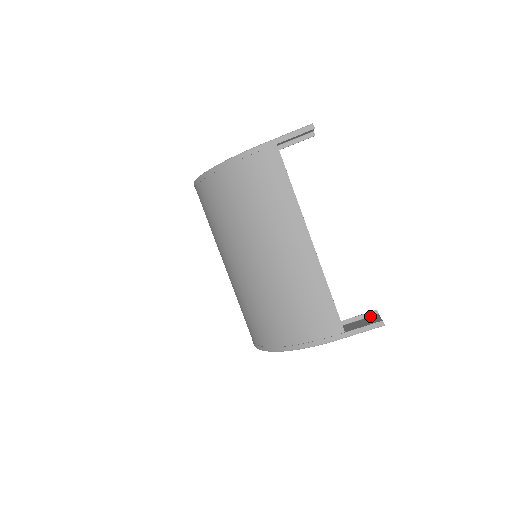
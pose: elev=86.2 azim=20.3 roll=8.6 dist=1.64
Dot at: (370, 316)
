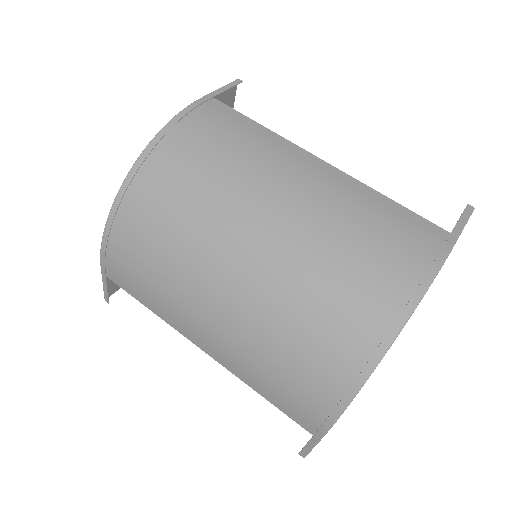
Dot at: occluded
